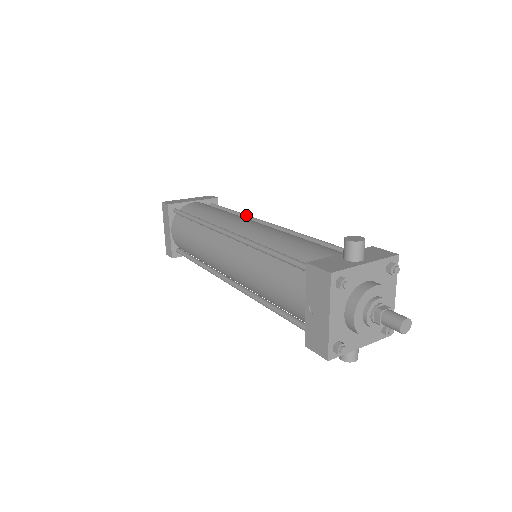
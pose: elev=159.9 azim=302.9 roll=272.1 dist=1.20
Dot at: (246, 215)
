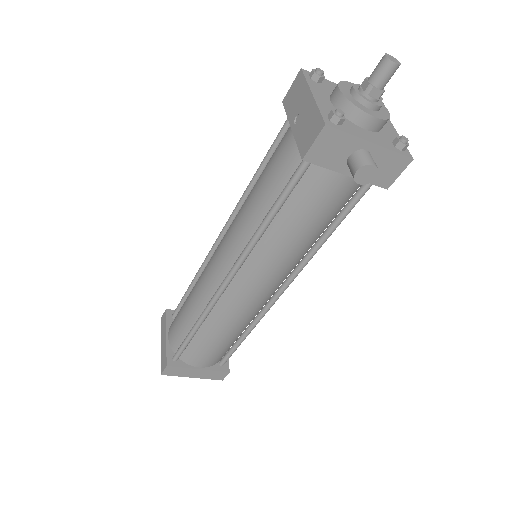
Dot at: occluded
